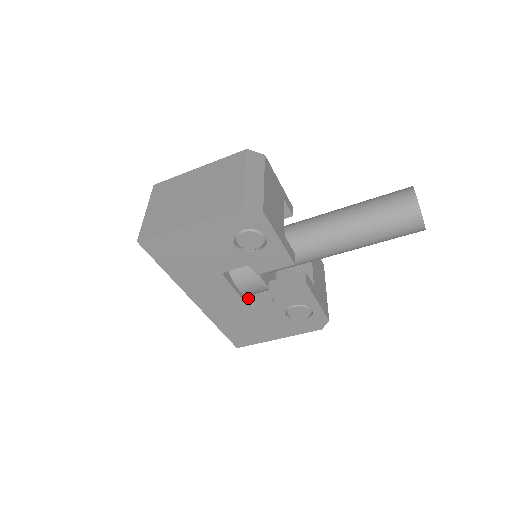
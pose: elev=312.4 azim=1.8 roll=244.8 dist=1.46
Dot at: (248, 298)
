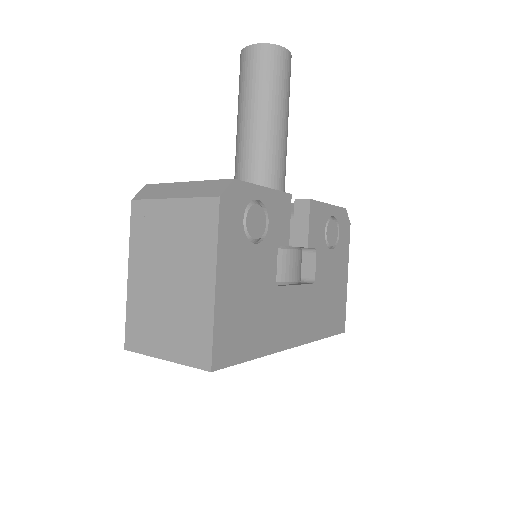
Dot at: occluded
